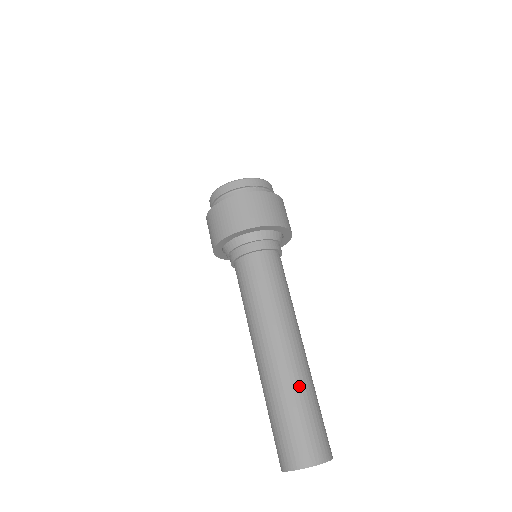
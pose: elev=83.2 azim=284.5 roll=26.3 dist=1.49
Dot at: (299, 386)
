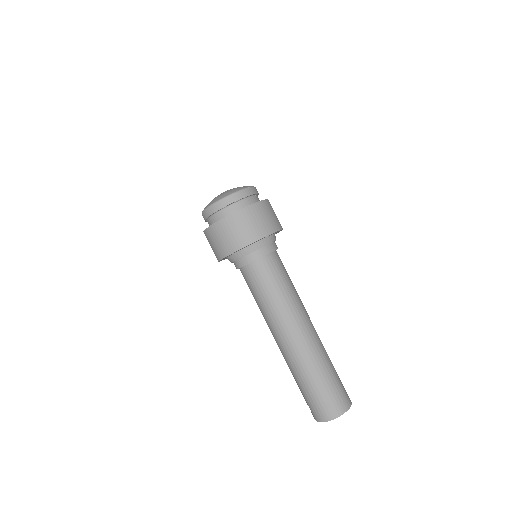
Dot at: (315, 363)
